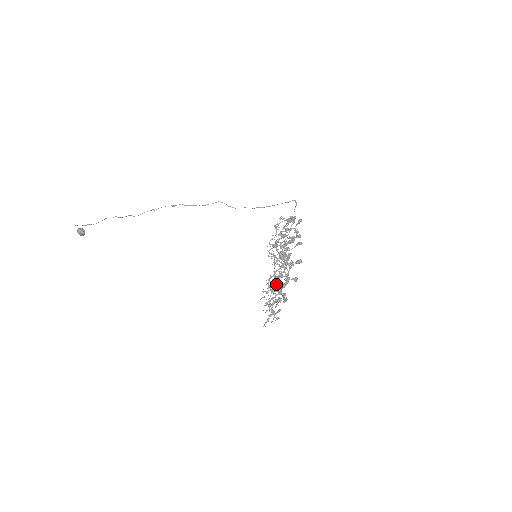
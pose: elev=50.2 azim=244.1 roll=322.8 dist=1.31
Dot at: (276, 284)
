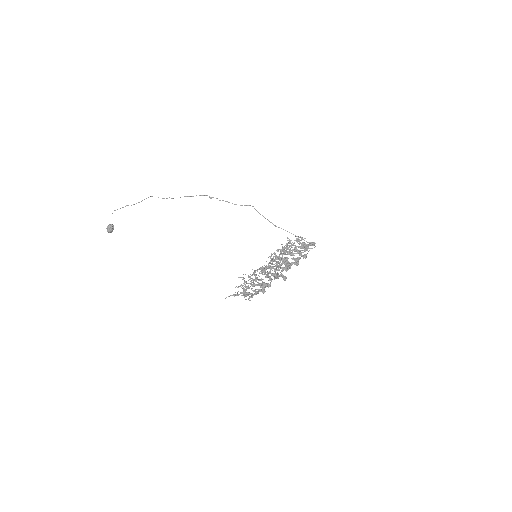
Dot at: occluded
